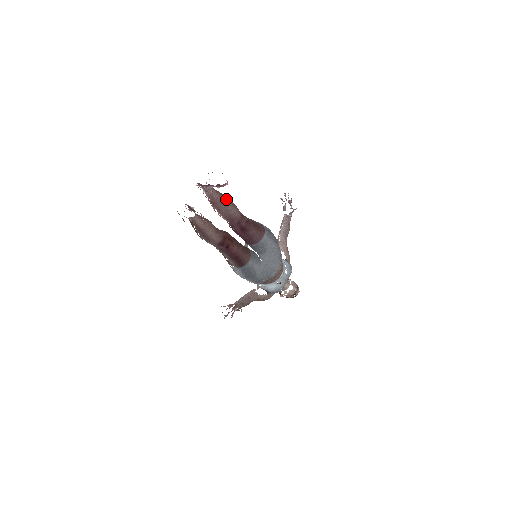
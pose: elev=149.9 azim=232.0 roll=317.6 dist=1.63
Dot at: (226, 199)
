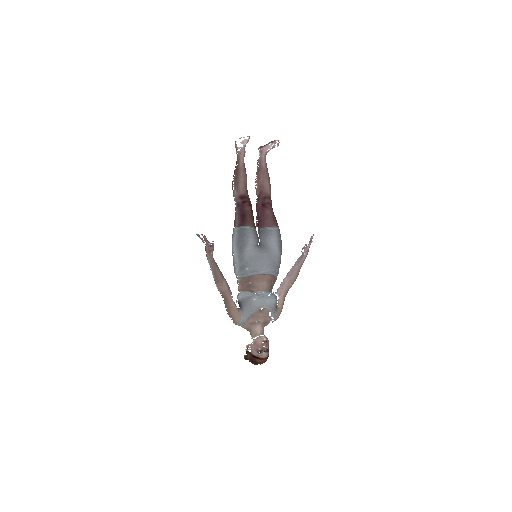
Dot at: (268, 175)
